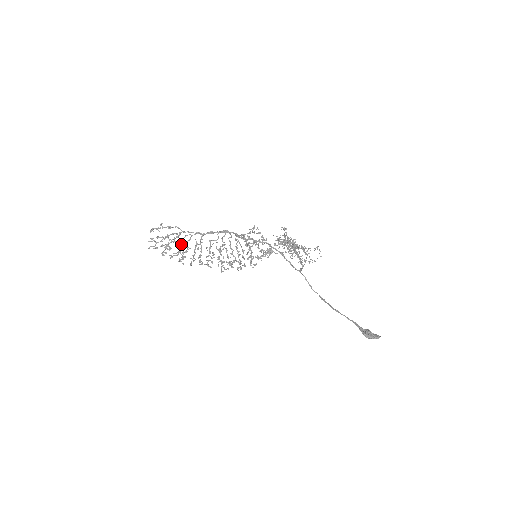
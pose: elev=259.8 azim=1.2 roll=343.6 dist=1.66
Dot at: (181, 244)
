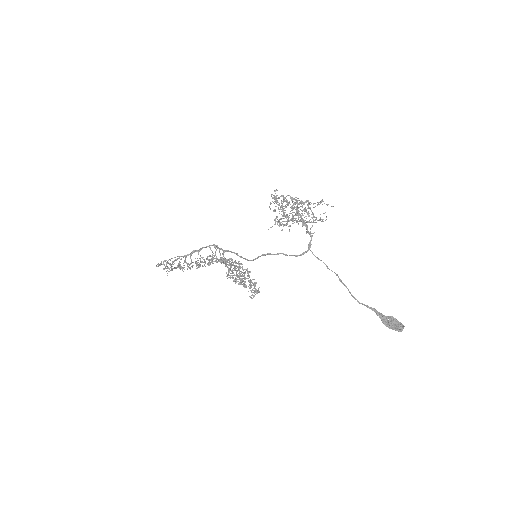
Dot at: (187, 266)
